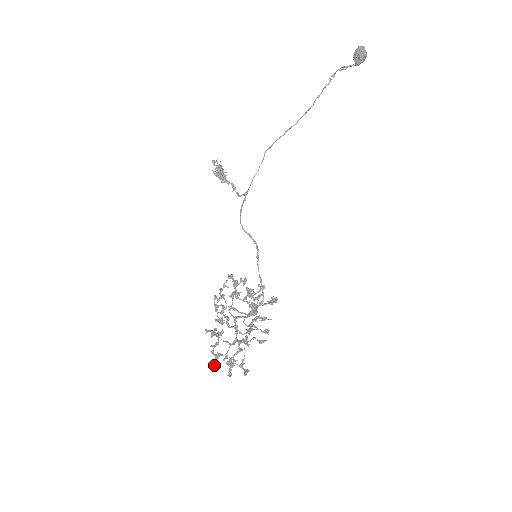
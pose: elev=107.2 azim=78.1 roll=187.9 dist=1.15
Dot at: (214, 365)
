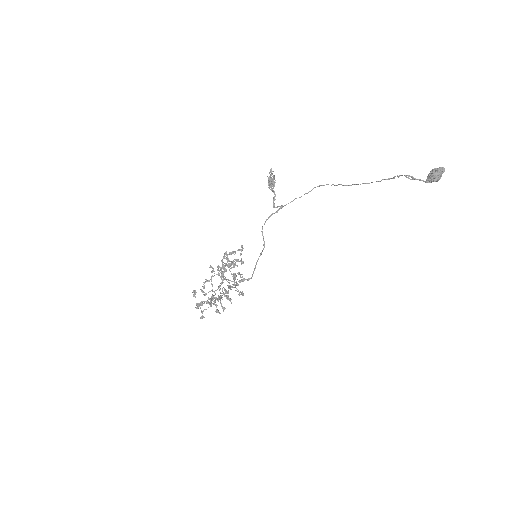
Dot at: (195, 294)
